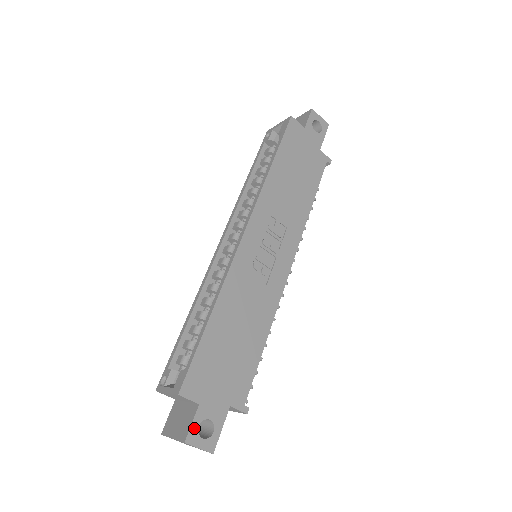
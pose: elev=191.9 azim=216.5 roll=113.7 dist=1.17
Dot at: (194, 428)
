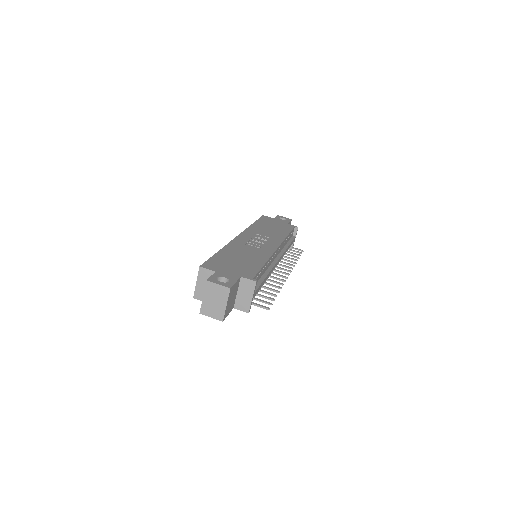
Dot at: (213, 278)
